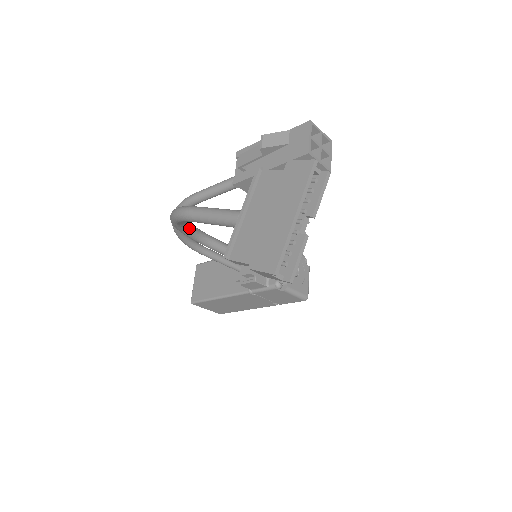
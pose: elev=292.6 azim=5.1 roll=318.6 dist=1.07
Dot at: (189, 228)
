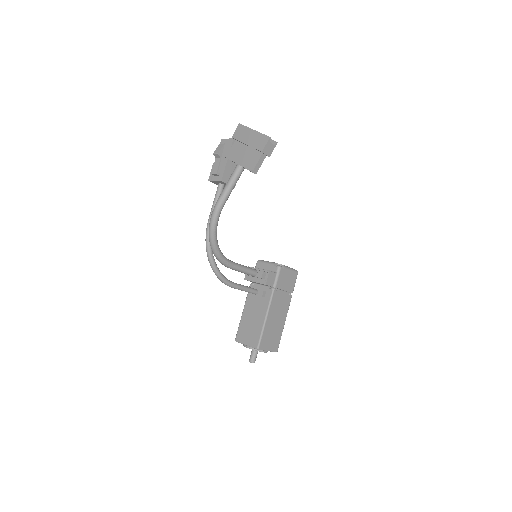
Dot at: occluded
